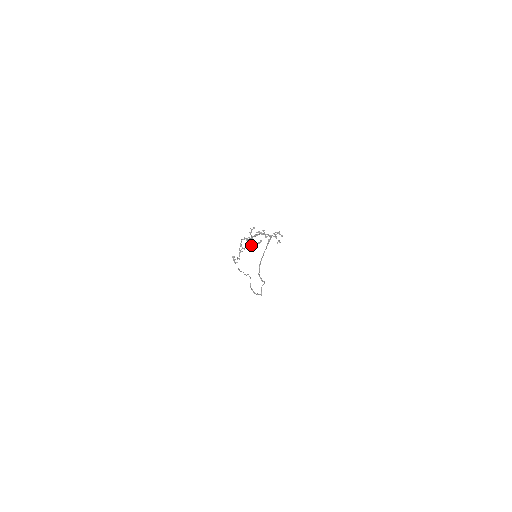
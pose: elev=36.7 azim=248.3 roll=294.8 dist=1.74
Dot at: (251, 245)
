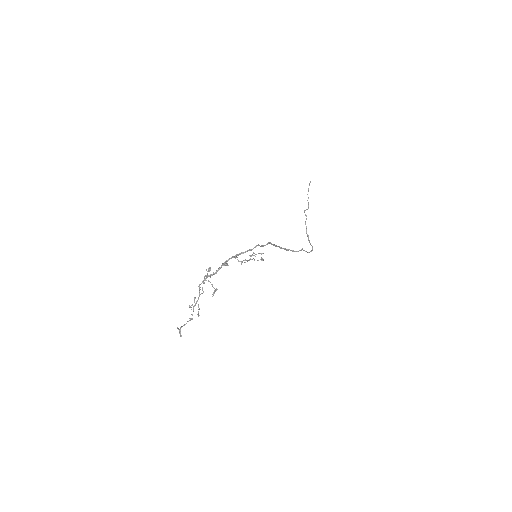
Dot at: (198, 306)
